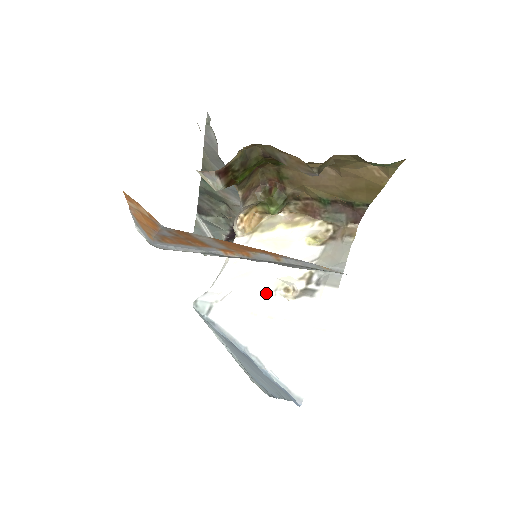
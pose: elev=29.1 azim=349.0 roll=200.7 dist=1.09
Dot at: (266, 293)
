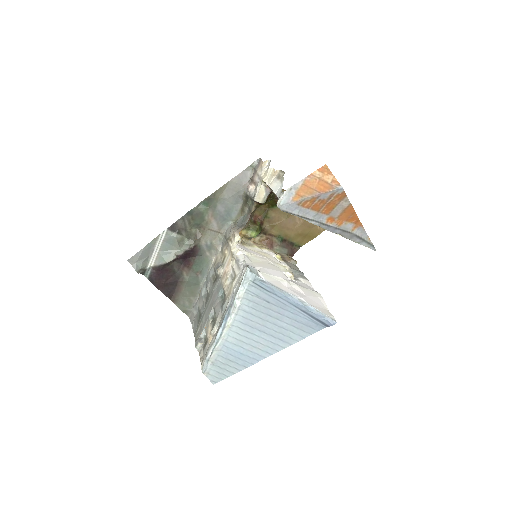
Dot at: (282, 272)
